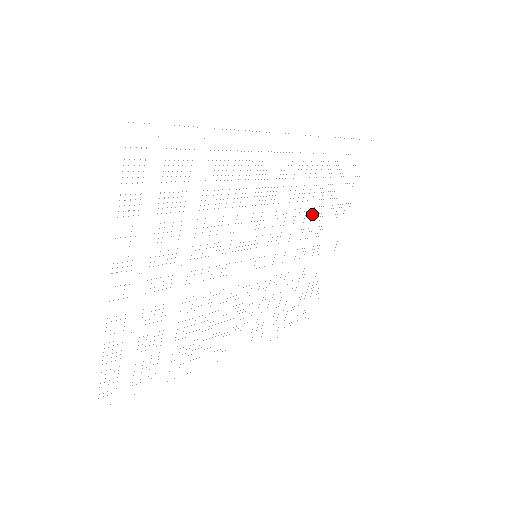
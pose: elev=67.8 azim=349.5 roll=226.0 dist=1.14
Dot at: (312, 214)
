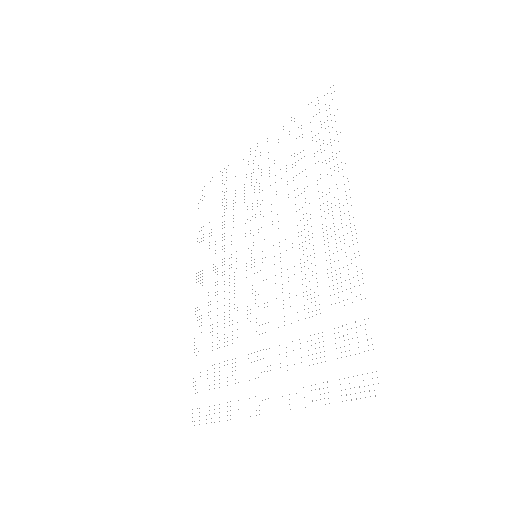
Dot at: occluded
